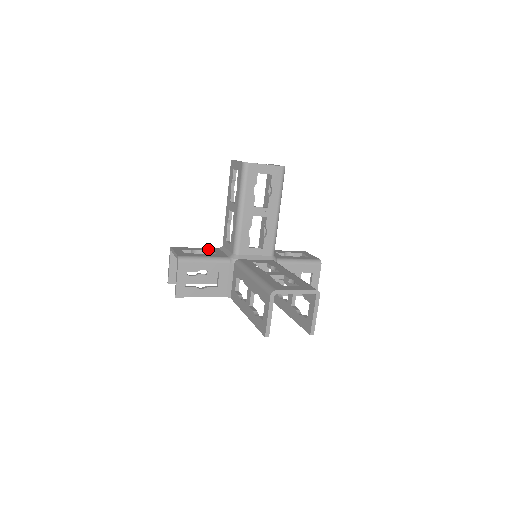
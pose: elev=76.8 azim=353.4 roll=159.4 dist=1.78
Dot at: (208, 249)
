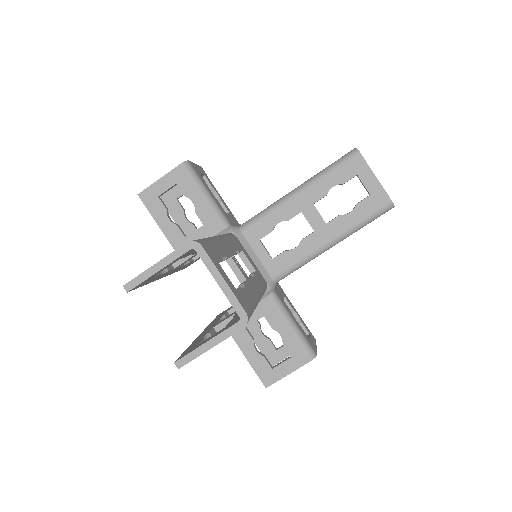
Dot at: (228, 208)
